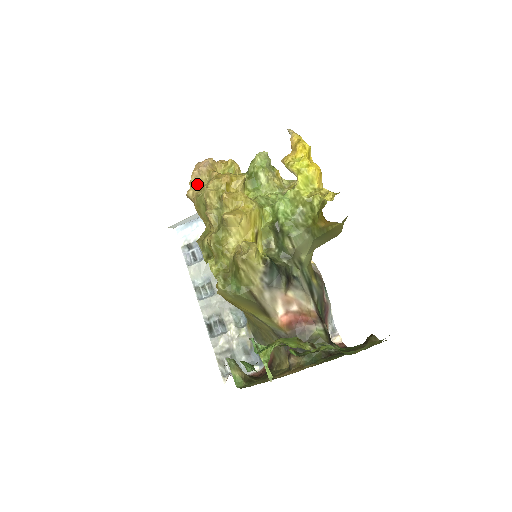
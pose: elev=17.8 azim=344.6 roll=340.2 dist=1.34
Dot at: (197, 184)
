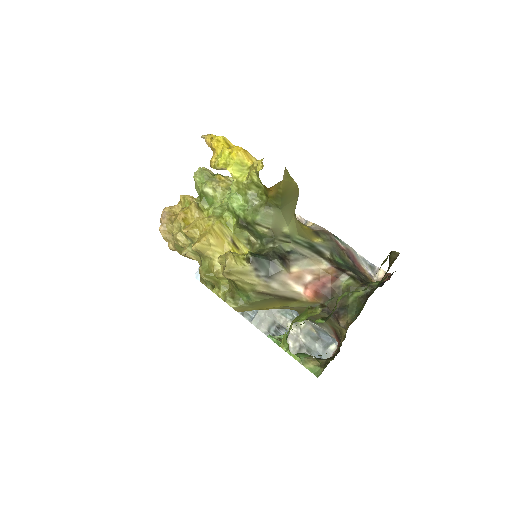
Dot at: (169, 236)
